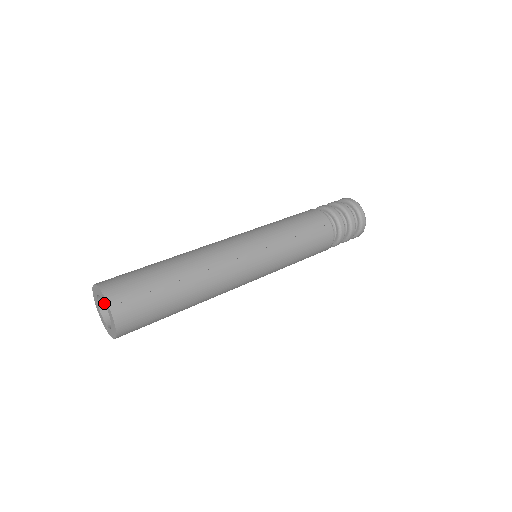
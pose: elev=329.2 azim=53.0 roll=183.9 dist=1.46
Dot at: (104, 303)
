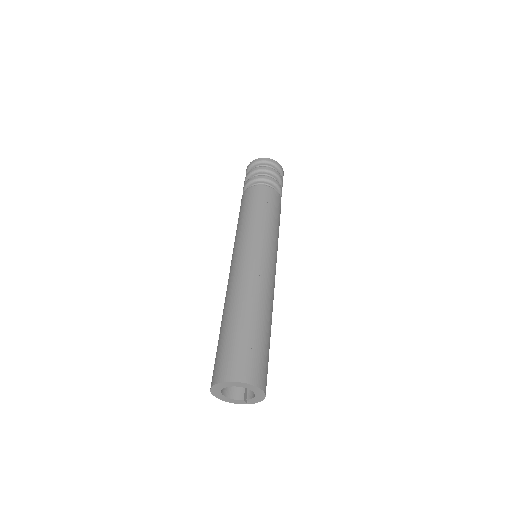
Dot at: occluded
